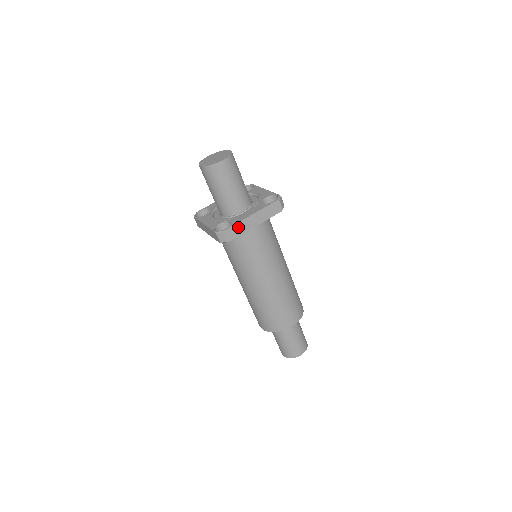
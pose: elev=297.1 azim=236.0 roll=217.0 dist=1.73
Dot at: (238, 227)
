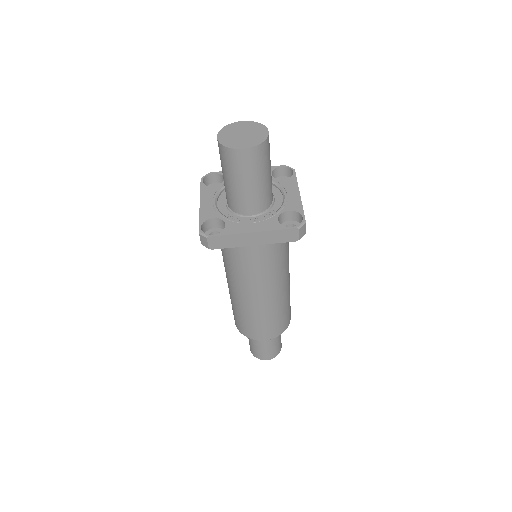
Dot at: (229, 239)
